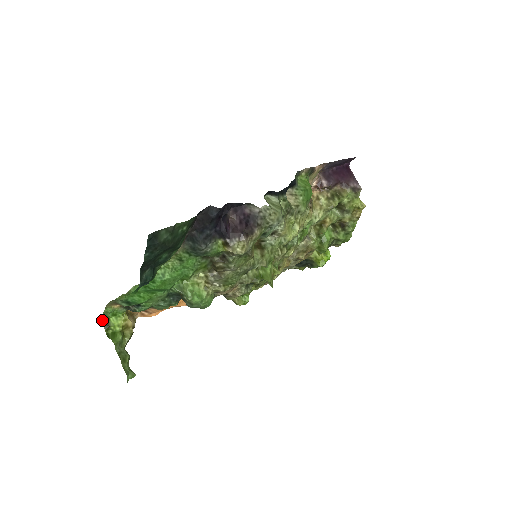
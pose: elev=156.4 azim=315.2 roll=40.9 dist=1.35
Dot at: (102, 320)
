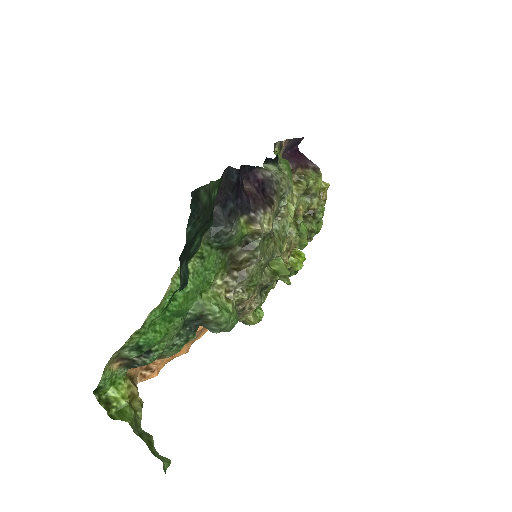
Dot at: (97, 398)
